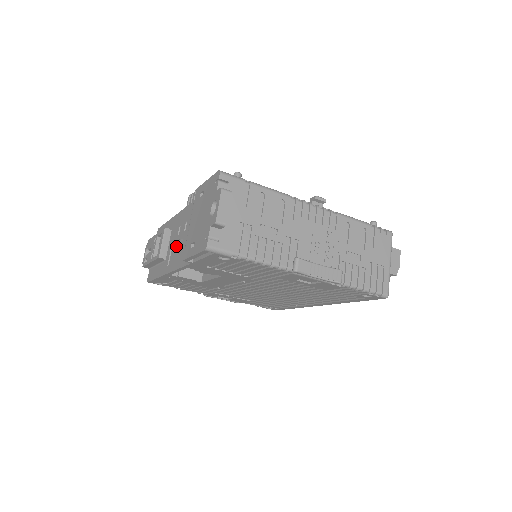
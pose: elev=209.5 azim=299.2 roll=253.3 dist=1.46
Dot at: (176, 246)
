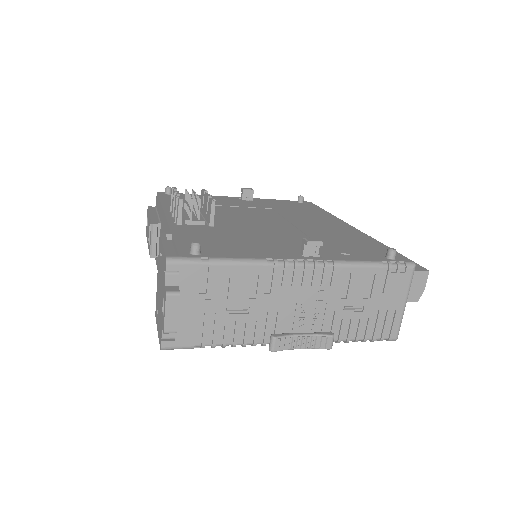
Dot at: occluded
